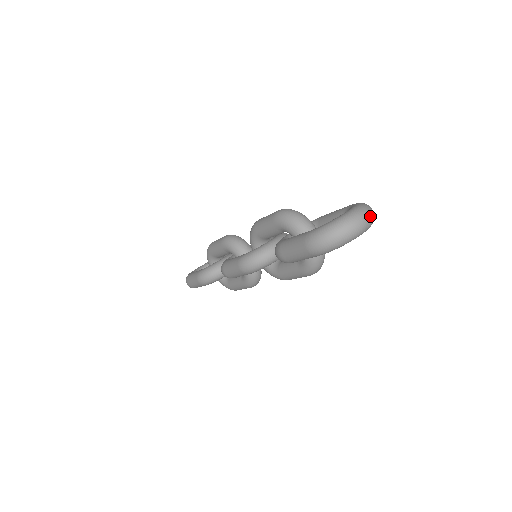
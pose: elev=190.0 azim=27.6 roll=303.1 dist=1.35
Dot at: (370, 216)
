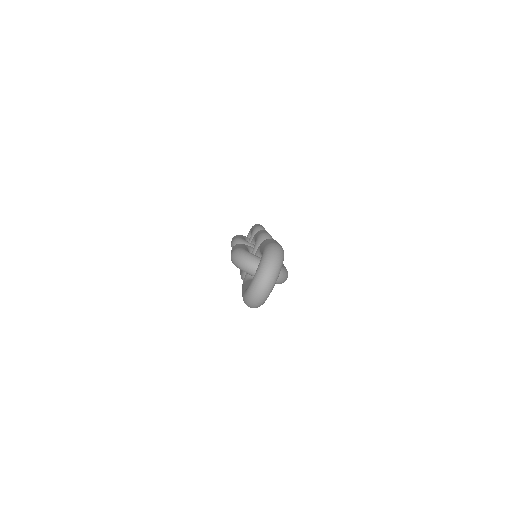
Dot at: (271, 271)
